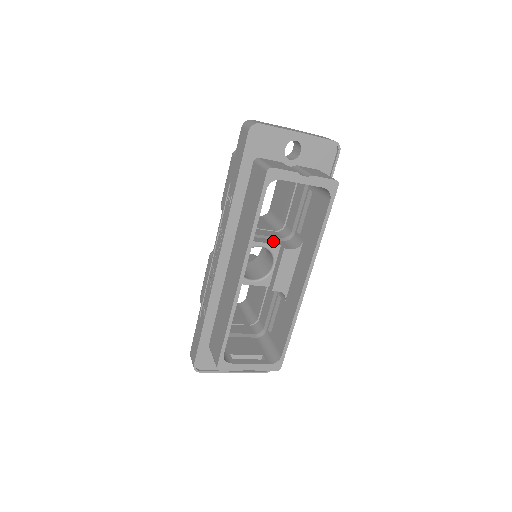
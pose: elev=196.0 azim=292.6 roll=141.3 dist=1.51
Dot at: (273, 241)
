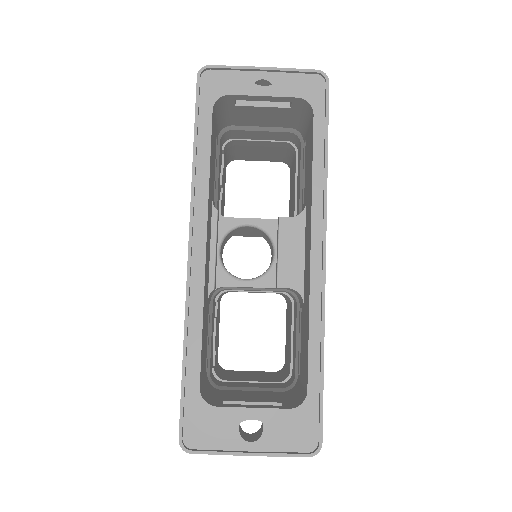
Dot at: occluded
